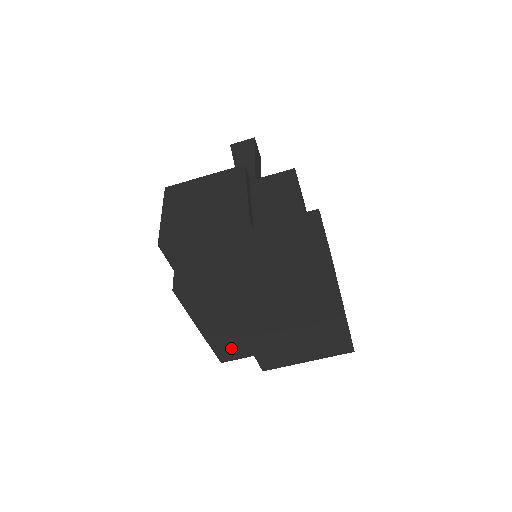
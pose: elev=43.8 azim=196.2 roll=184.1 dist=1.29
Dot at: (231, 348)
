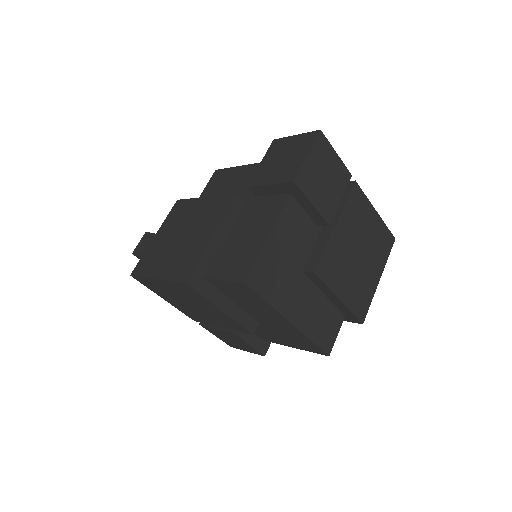
Dot at: (324, 326)
